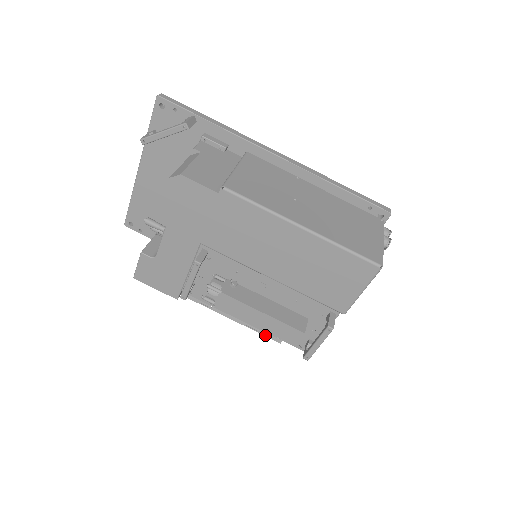
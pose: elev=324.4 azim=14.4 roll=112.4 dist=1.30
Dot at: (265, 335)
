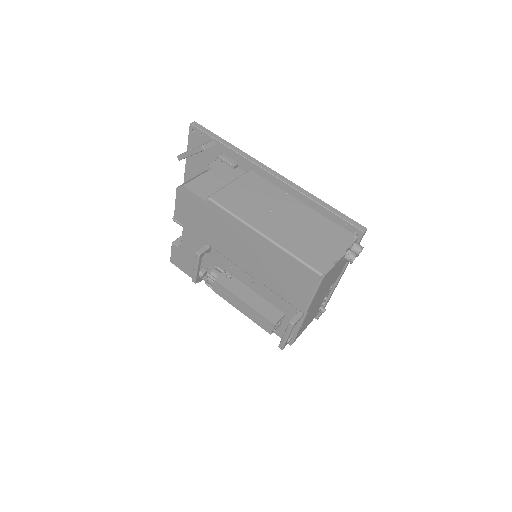
Dot at: occluded
